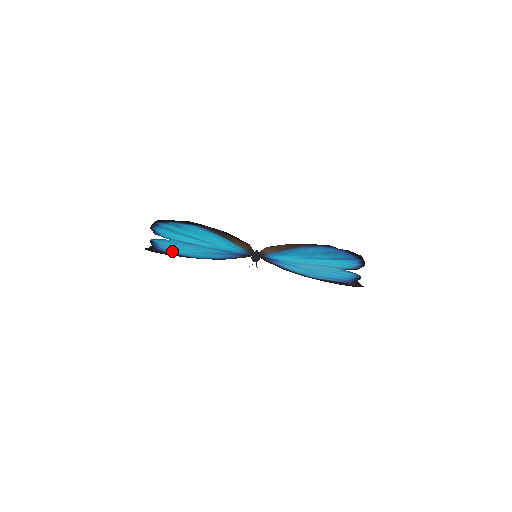
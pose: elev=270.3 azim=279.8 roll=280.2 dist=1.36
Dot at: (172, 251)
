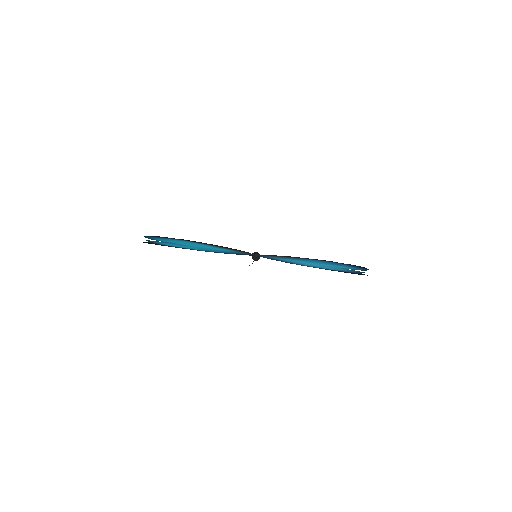
Dot at: occluded
